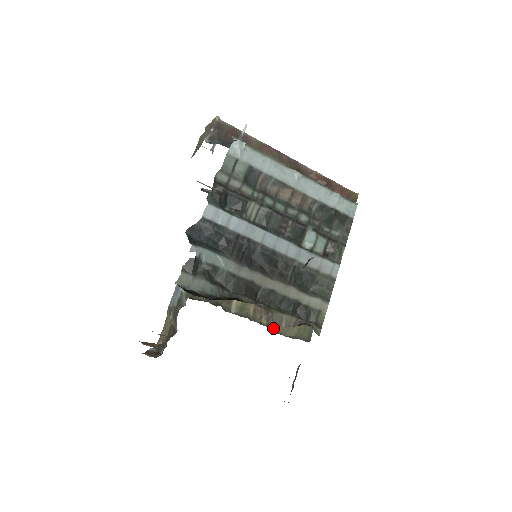
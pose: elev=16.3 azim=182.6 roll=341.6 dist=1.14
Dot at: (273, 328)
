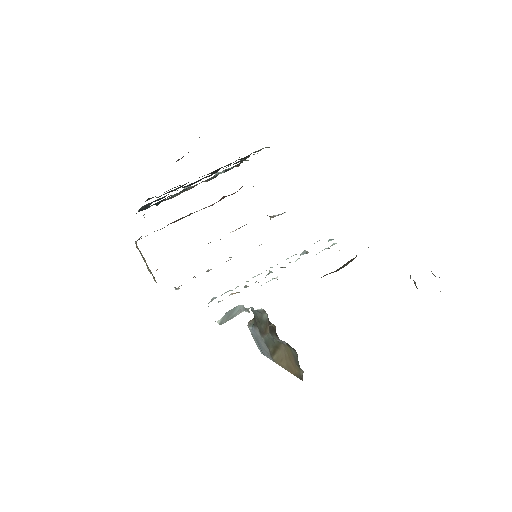
Dot at: occluded
